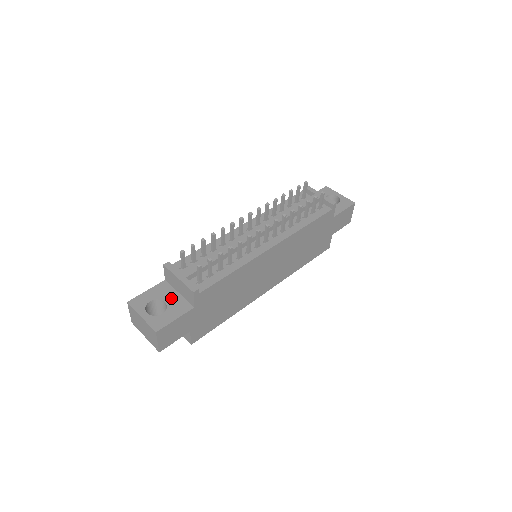
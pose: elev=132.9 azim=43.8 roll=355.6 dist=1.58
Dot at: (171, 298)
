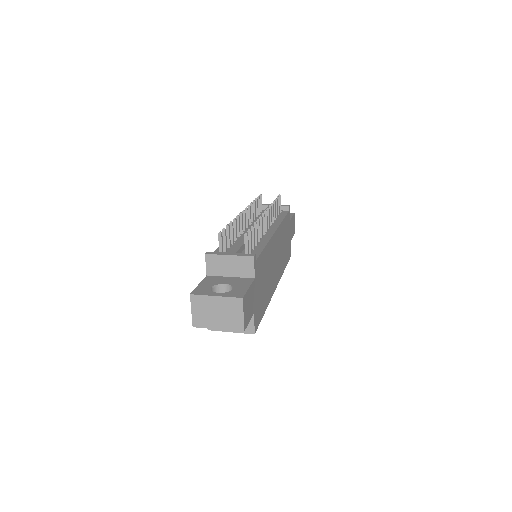
Dot at: (227, 281)
